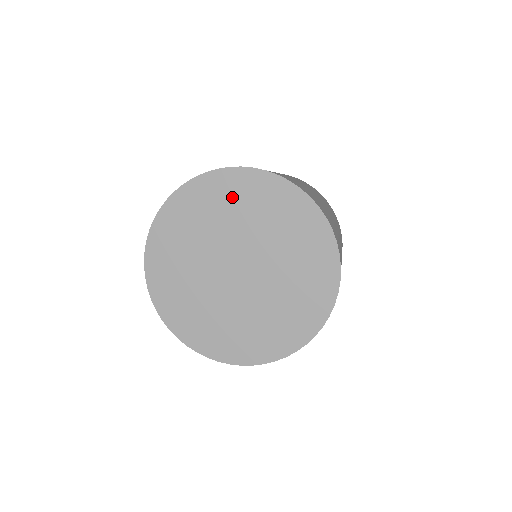
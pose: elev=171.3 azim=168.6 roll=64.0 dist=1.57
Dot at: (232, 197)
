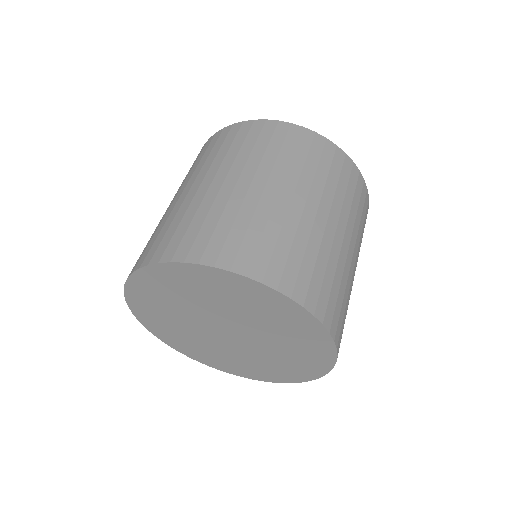
Dot at: (162, 291)
